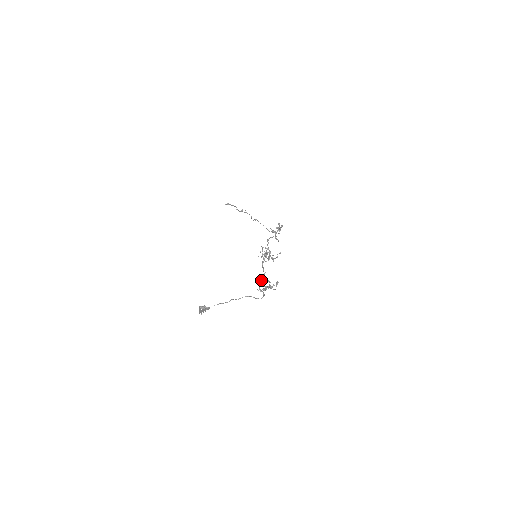
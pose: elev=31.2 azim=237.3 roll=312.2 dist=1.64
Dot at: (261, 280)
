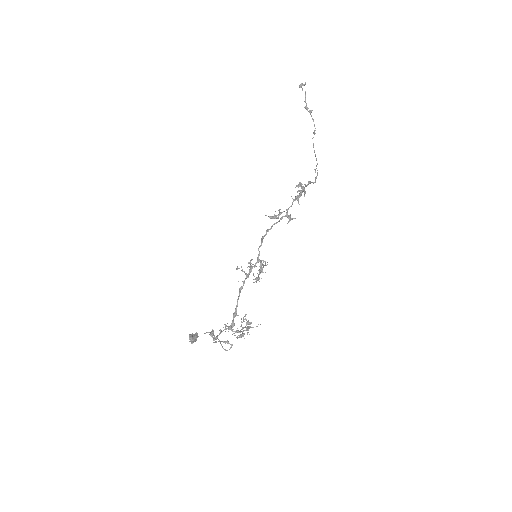
Dot at: occluded
